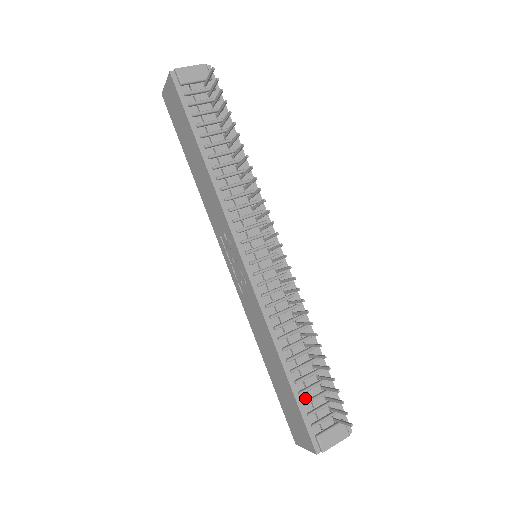
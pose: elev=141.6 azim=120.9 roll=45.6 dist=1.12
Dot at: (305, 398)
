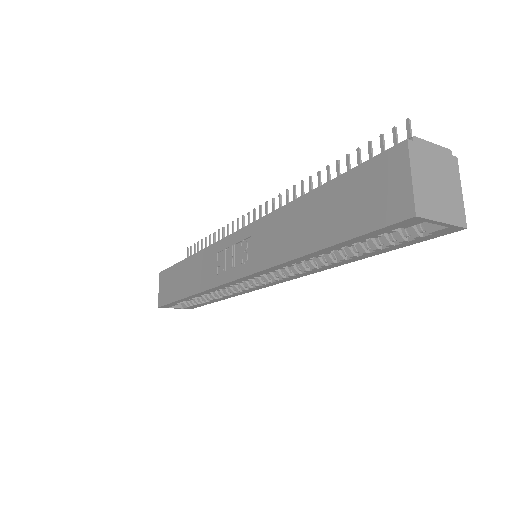
Dot at: occluded
